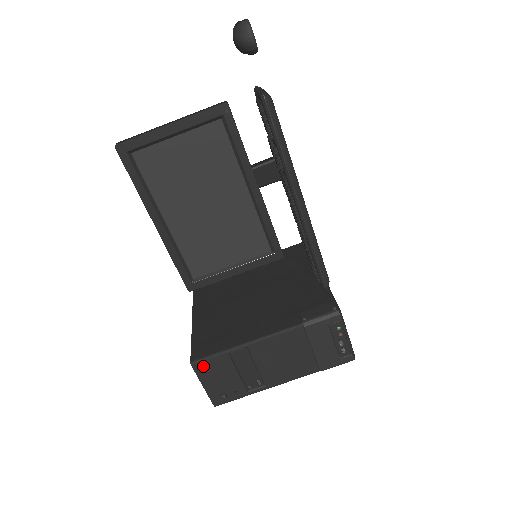
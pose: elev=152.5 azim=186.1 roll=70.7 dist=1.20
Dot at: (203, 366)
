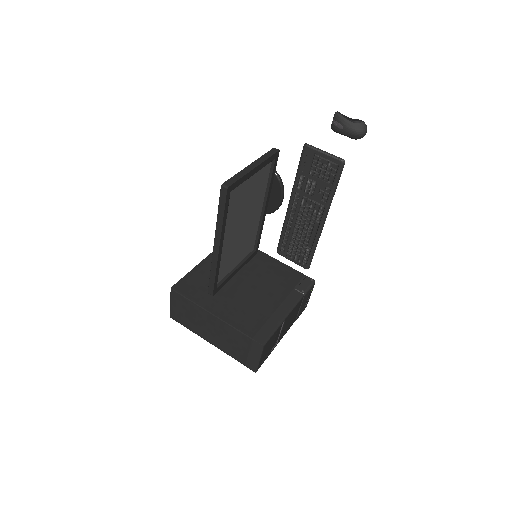
Dot at: (267, 344)
